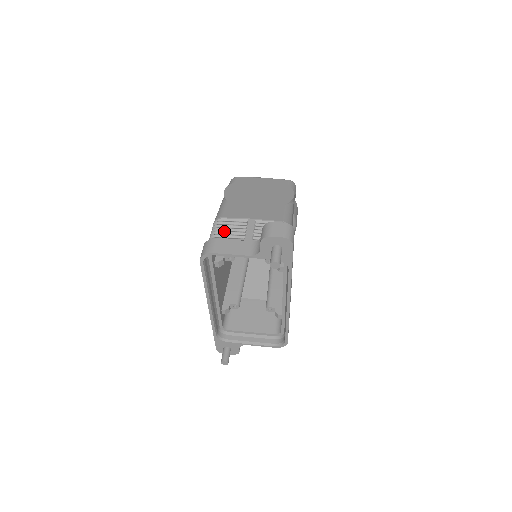
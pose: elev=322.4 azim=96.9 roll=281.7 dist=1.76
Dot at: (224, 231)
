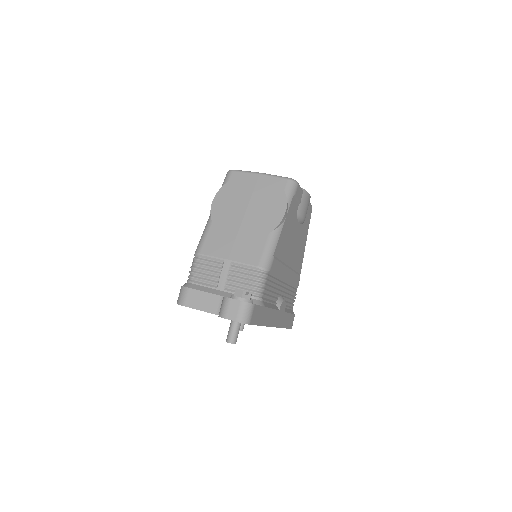
Dot at: (199, 274)
